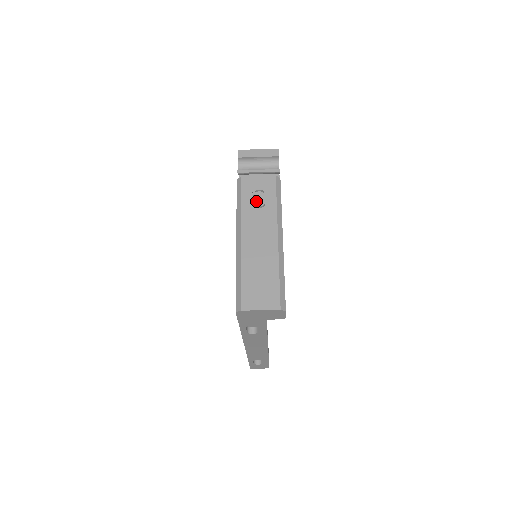
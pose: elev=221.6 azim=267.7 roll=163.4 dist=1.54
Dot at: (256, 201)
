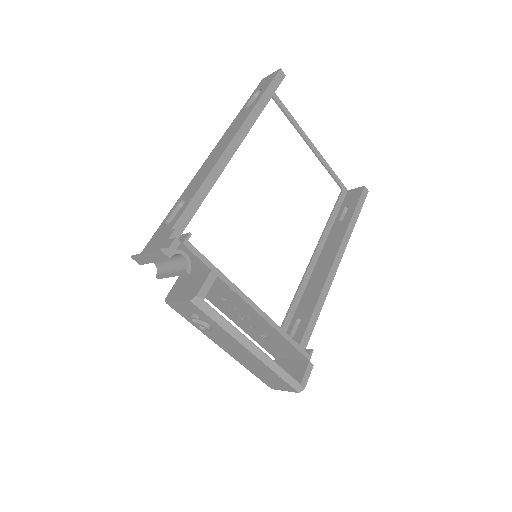
Dot at: occluded
